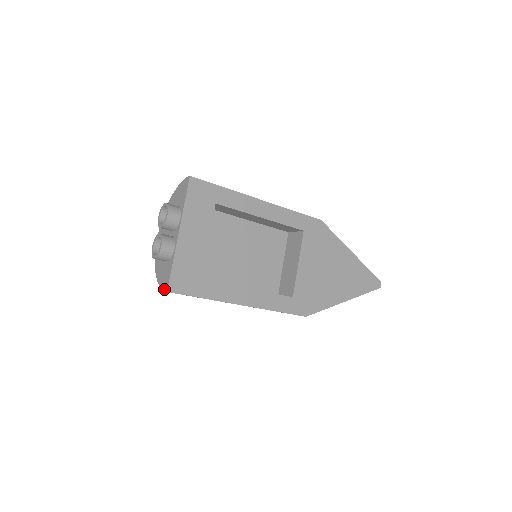
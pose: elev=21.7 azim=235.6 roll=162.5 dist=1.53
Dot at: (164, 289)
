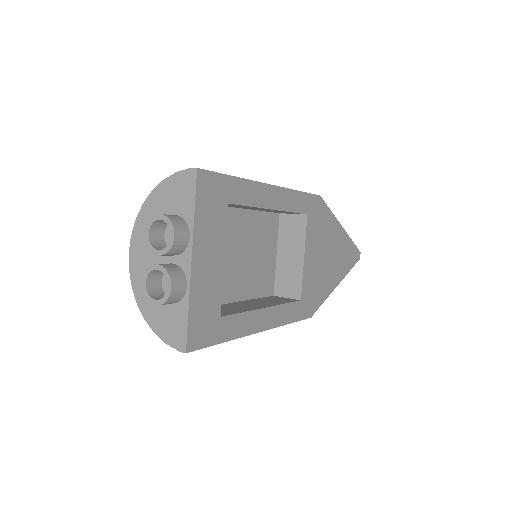
Dot at: (176, 347)
